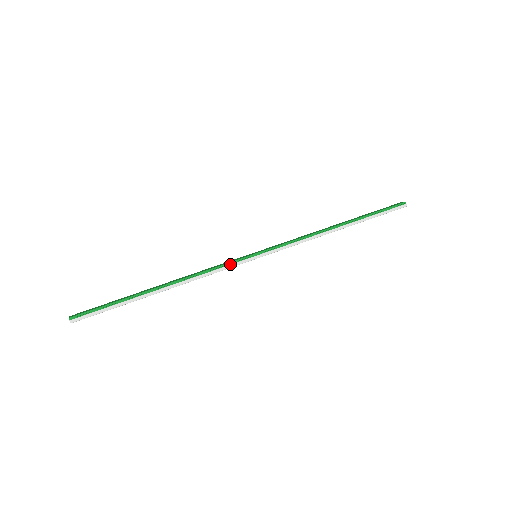
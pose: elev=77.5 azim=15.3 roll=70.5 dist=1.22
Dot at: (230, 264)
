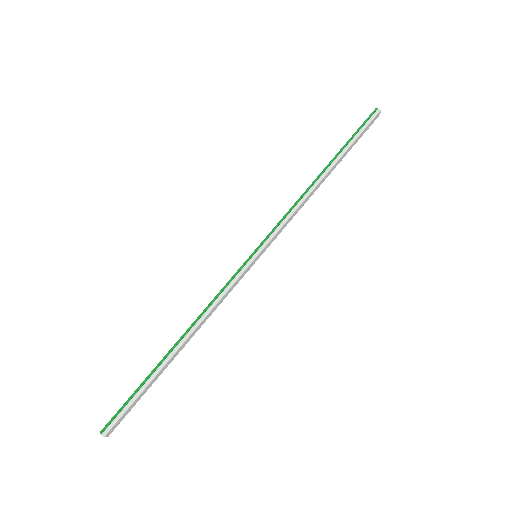
Dot at: (232, 279)
